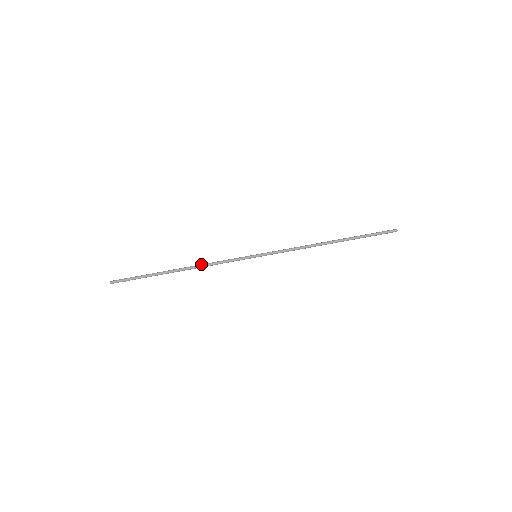
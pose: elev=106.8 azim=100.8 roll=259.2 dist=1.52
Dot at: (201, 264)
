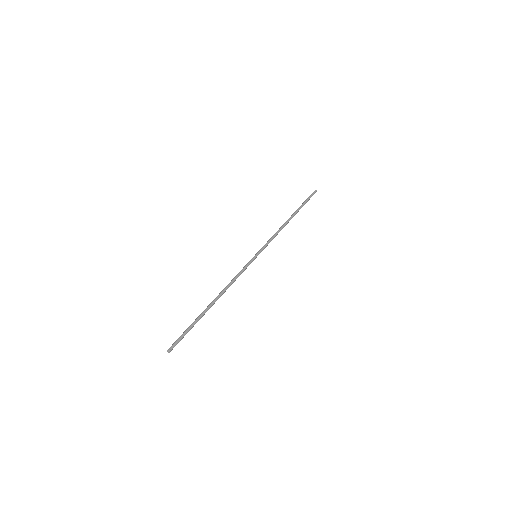
Dot at: (226, 286)
